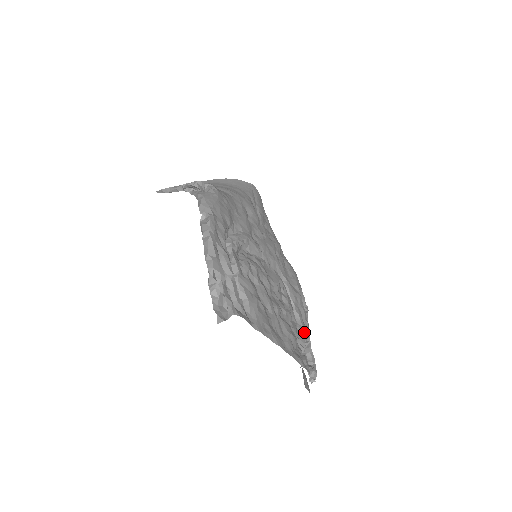
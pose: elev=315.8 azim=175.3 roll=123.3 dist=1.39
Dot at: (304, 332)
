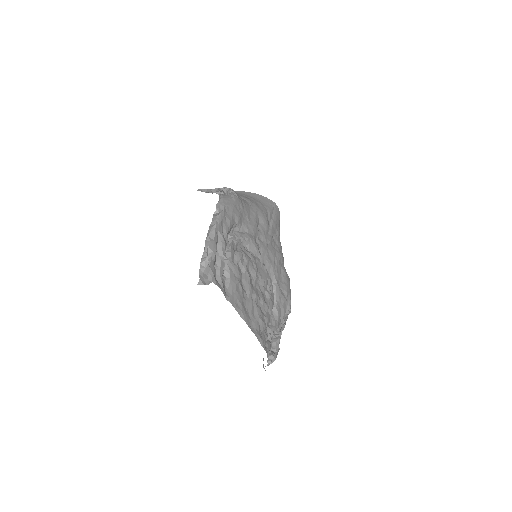
Dot at: (277, 326)
